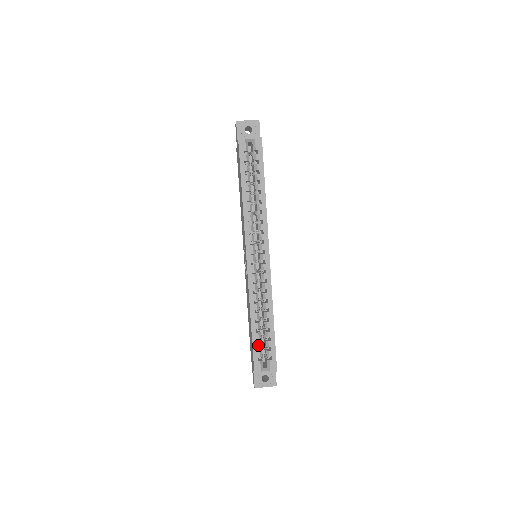
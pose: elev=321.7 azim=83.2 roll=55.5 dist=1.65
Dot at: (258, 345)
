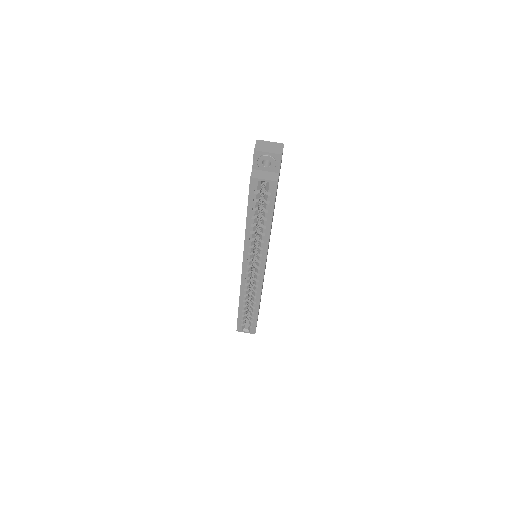
Dot at: (242, 318)
